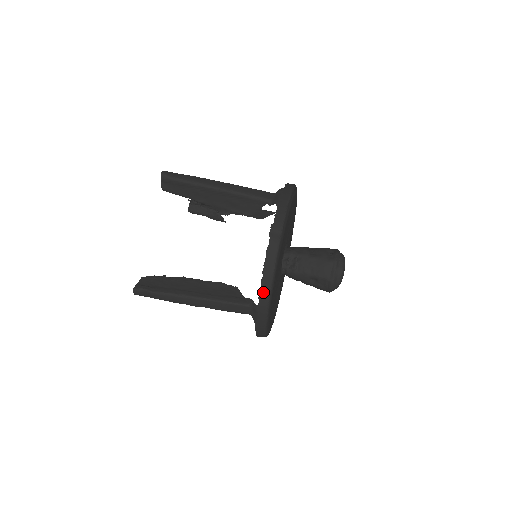
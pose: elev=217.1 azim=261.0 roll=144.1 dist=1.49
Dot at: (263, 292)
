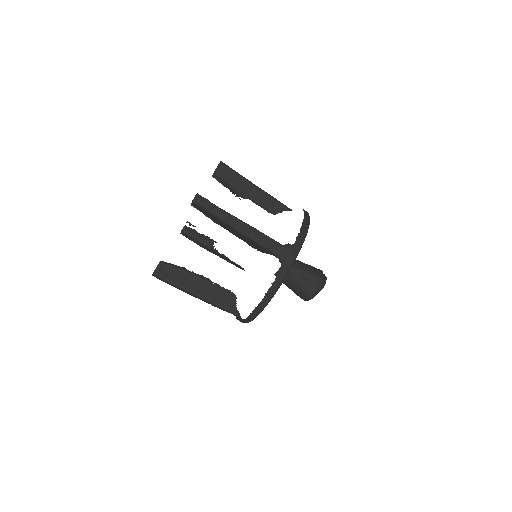
Dot at: (300, 236)
